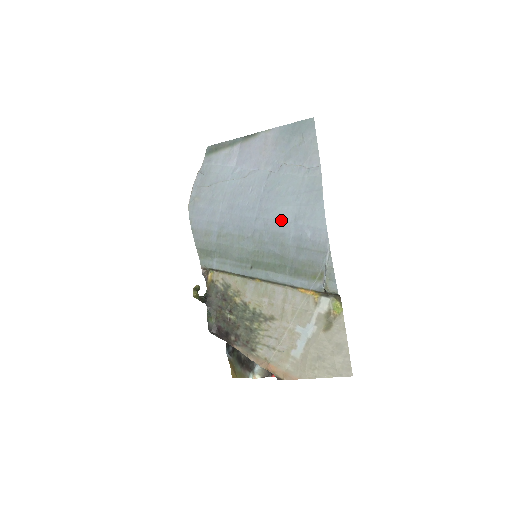
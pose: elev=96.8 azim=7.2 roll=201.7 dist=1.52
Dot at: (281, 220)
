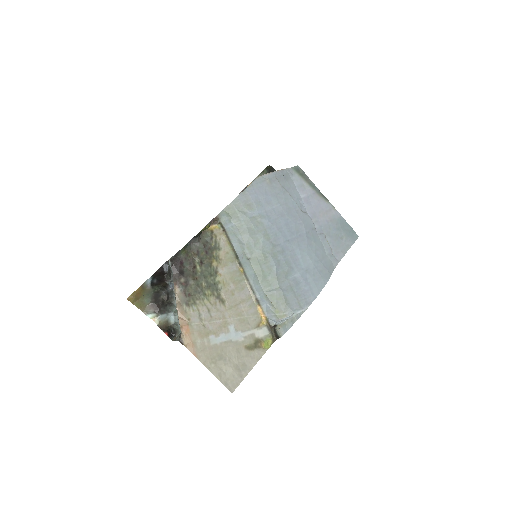
Dot at: (300, 260)
